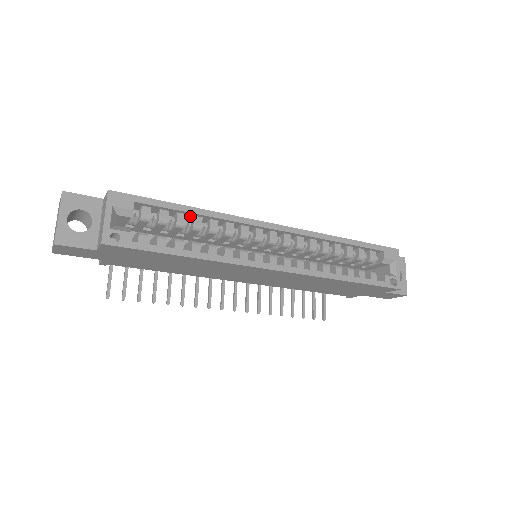
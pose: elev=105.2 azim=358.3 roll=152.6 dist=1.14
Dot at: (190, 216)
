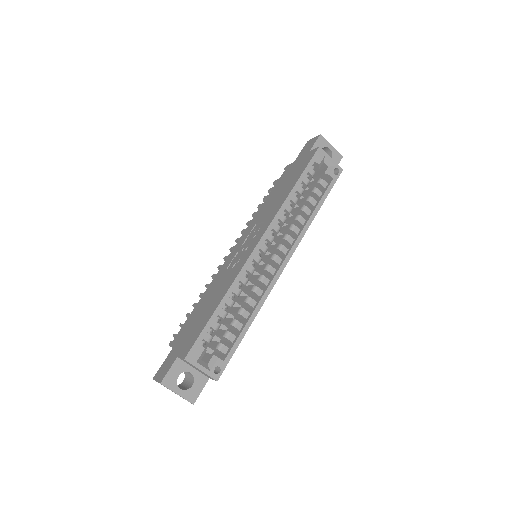
Dot at: occluded
